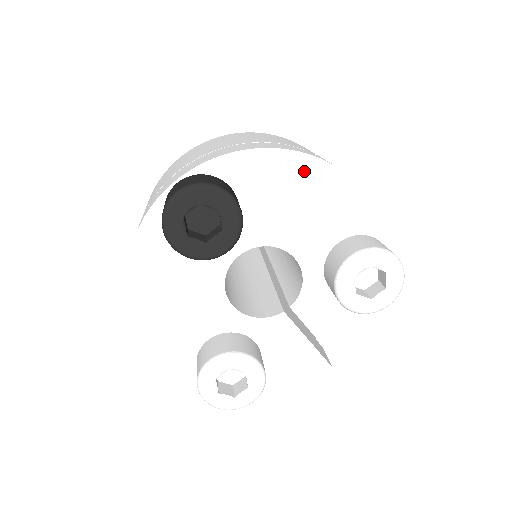
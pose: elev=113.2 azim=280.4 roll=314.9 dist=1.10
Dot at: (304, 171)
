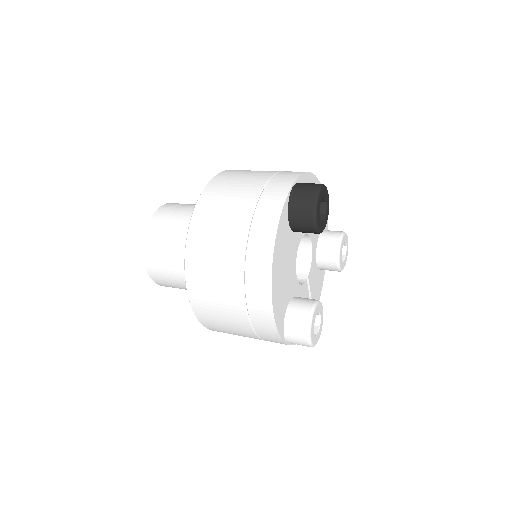
Dot at: occluded
